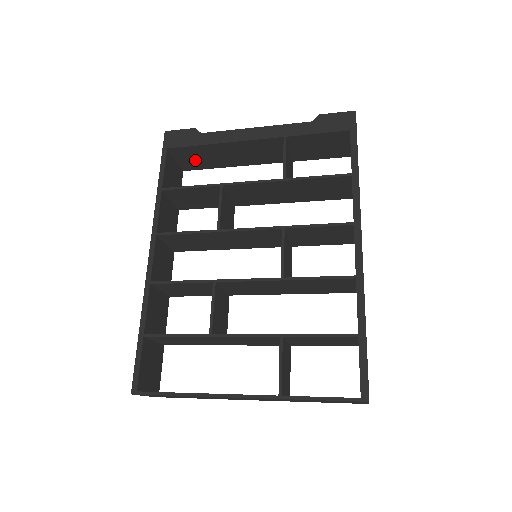
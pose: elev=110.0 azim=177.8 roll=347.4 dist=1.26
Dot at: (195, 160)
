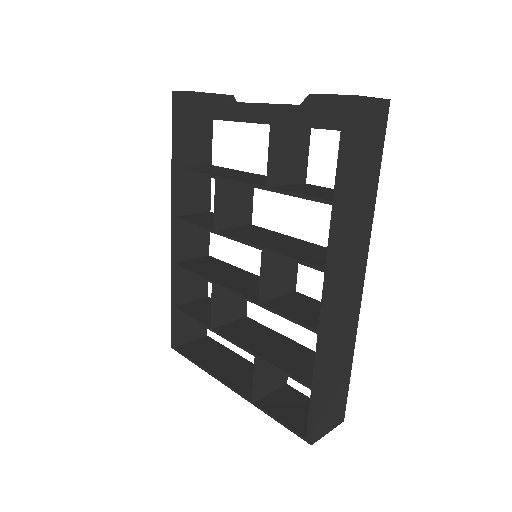
Dot at: occluded
